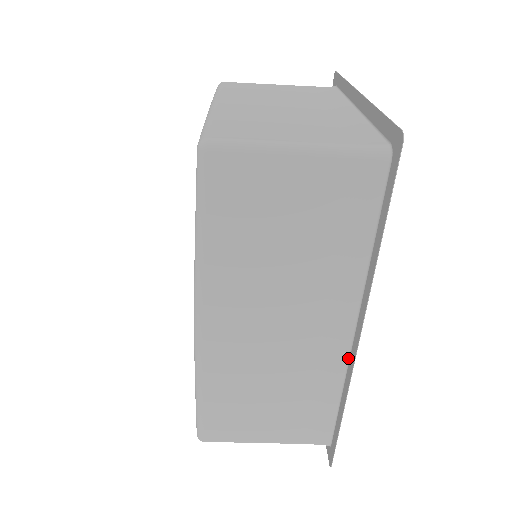
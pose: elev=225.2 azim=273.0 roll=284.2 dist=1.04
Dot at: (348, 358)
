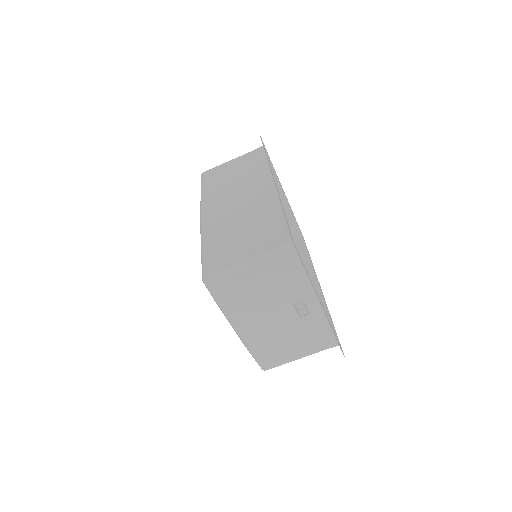
Dot at: occluded
